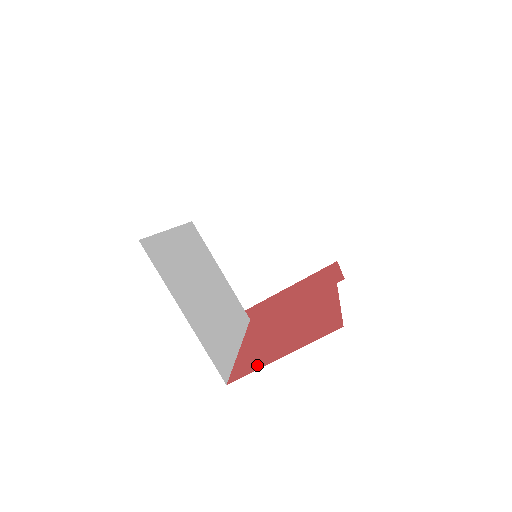
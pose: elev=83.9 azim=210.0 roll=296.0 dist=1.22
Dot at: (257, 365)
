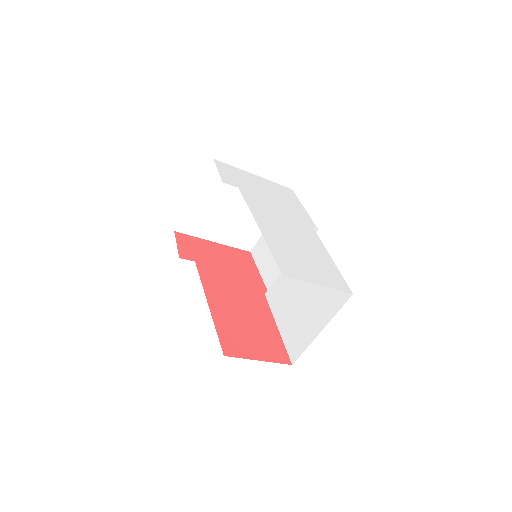
Dot at: (241, 352)
